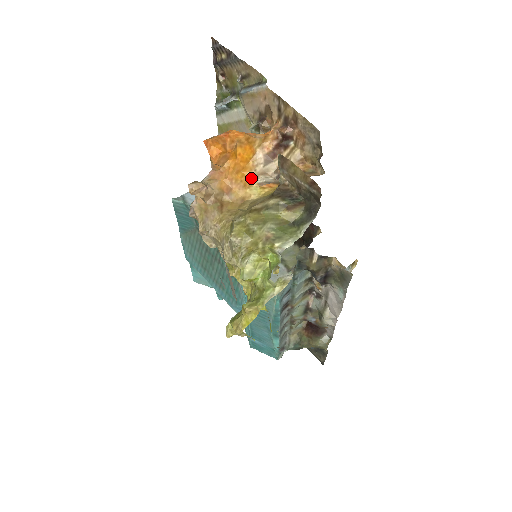
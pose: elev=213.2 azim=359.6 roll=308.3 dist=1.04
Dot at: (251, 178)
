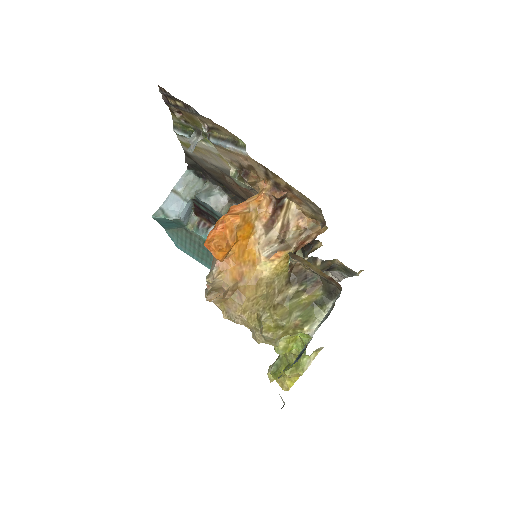
Dot at: (257, 253)
